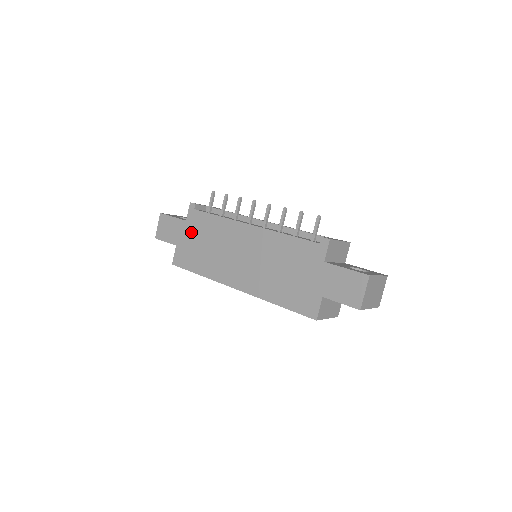
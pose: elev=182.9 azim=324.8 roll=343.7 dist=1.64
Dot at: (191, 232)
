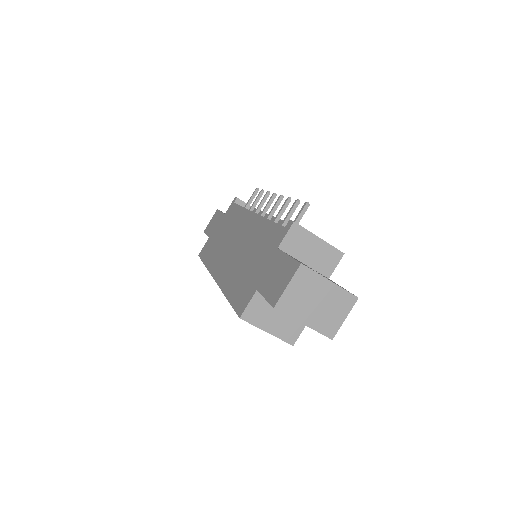
Dot at: (222, 224)
